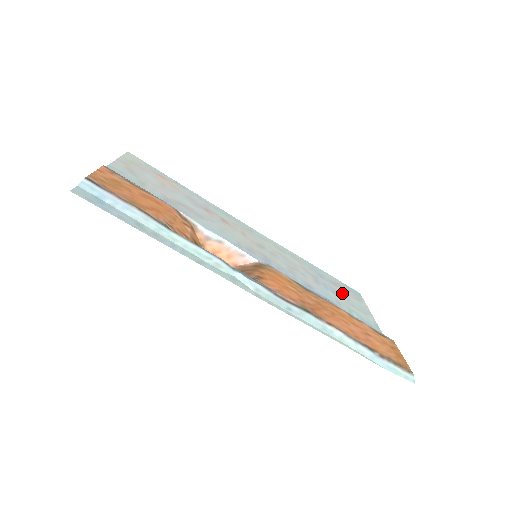
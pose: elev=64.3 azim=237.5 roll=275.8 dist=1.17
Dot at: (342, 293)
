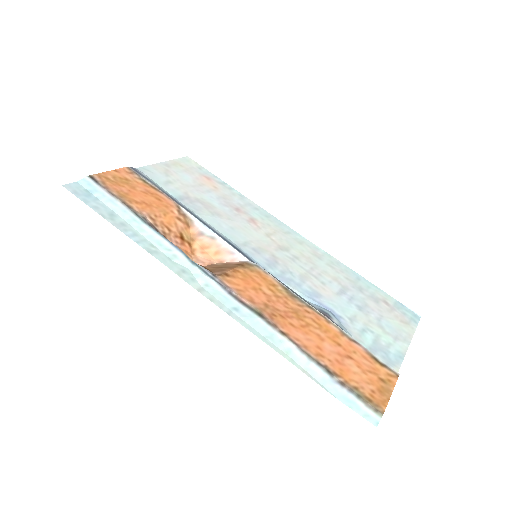
Dot at: (378, 311)
